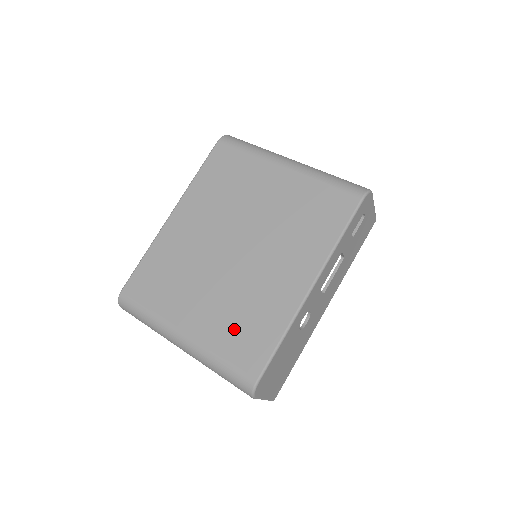
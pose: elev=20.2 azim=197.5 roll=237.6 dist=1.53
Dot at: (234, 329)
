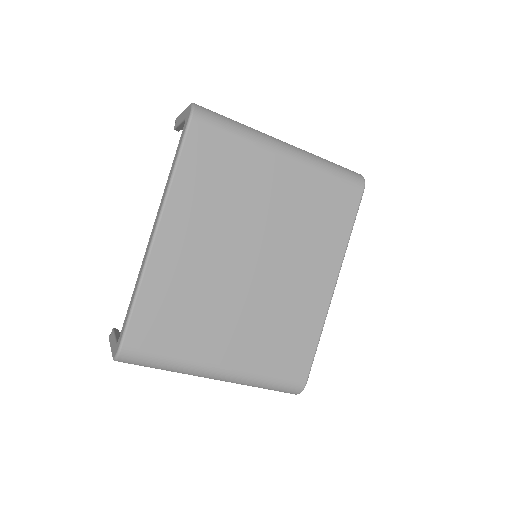
Dot at: (274, 346)
